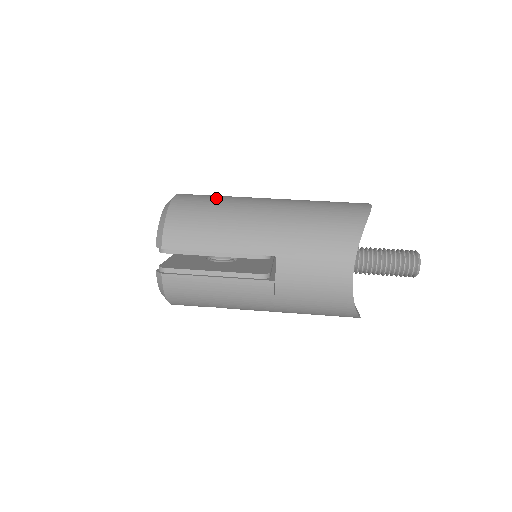
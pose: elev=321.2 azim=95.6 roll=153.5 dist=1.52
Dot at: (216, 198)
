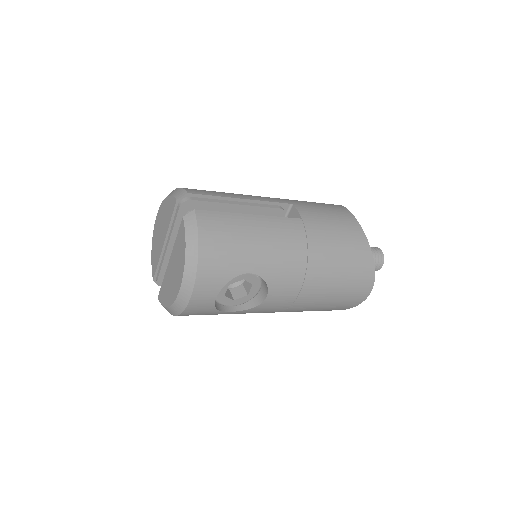
Dot at: occluded
